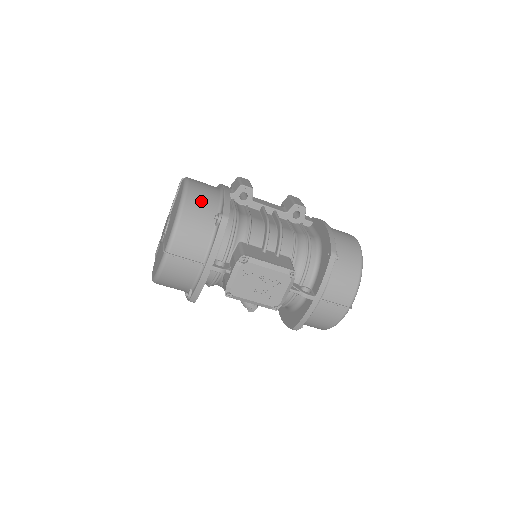
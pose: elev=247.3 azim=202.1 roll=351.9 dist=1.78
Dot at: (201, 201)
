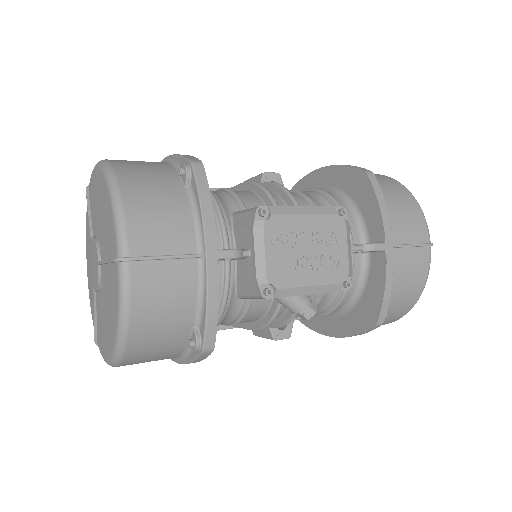
Dot at: (140, 166)
